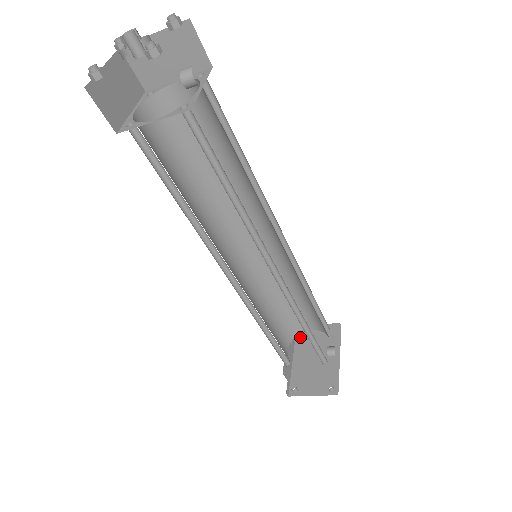
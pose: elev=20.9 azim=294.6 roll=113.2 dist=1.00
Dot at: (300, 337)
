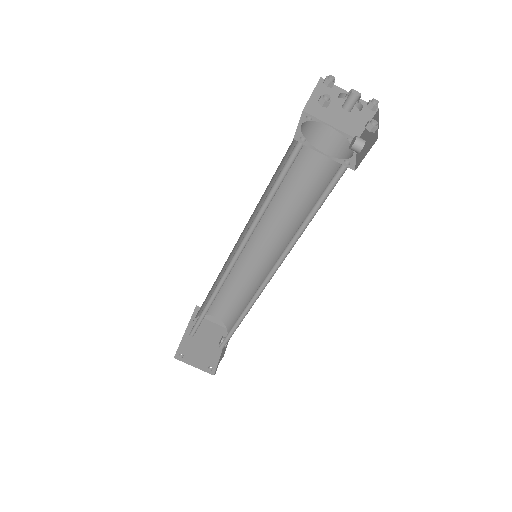
Dot at: occluded
